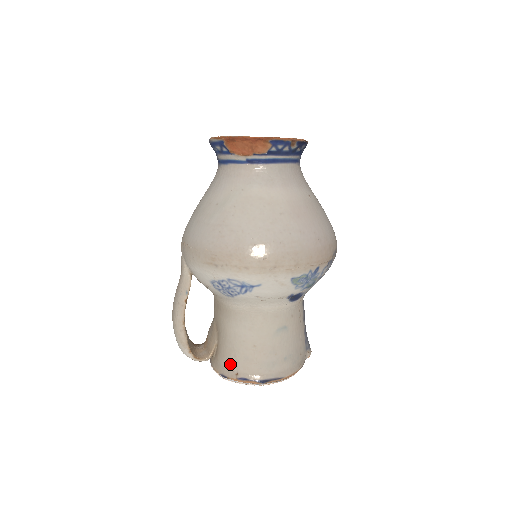
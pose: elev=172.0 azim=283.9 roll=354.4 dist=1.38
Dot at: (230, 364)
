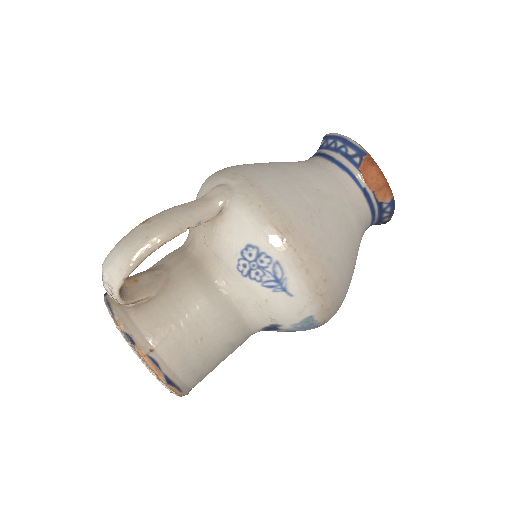
Dot at: (154, 333)
